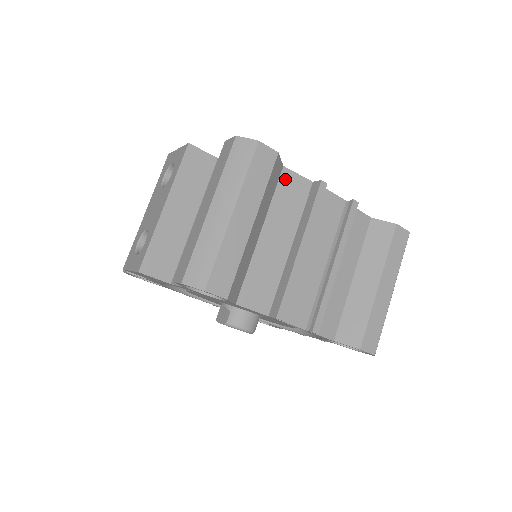
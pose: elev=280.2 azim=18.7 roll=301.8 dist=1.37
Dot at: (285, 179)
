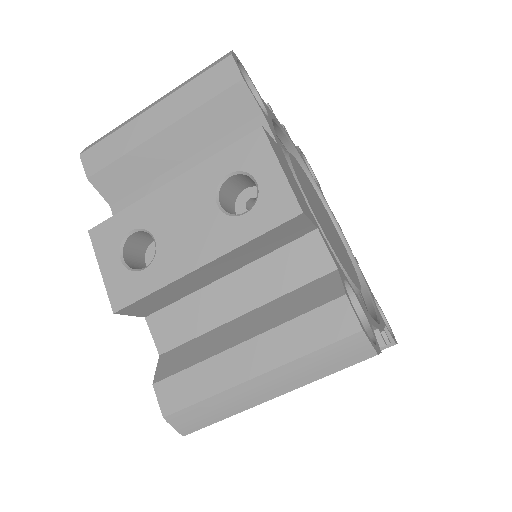
Dot at: occluded
